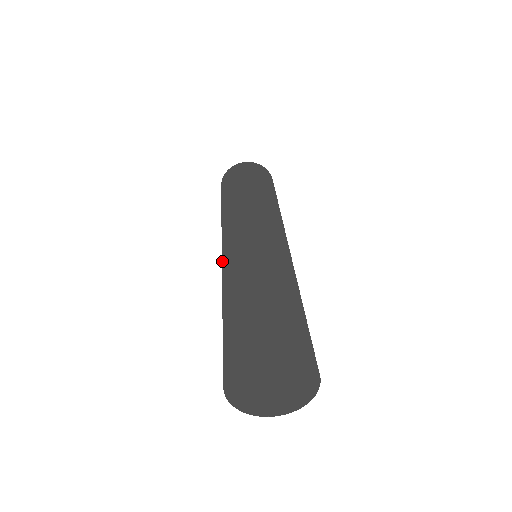
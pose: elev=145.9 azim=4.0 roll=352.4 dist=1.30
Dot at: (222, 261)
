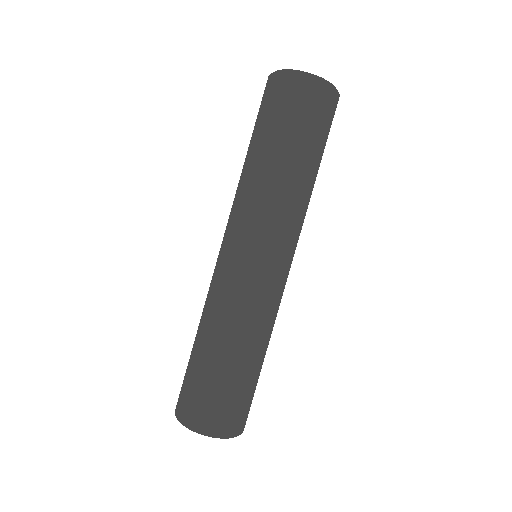
Dot at: (238, 274)
